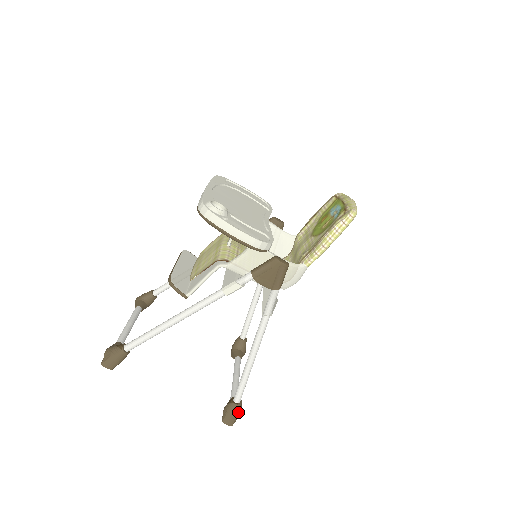
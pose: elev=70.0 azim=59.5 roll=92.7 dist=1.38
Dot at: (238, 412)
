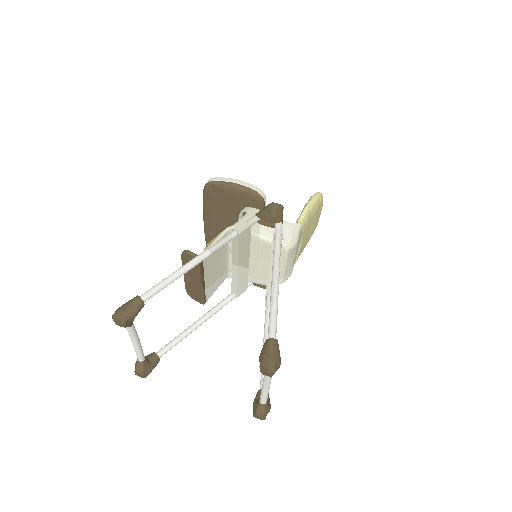
Dot at: (277, 351)
